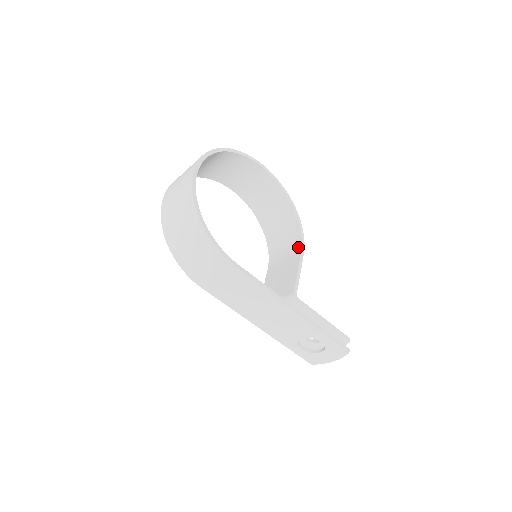
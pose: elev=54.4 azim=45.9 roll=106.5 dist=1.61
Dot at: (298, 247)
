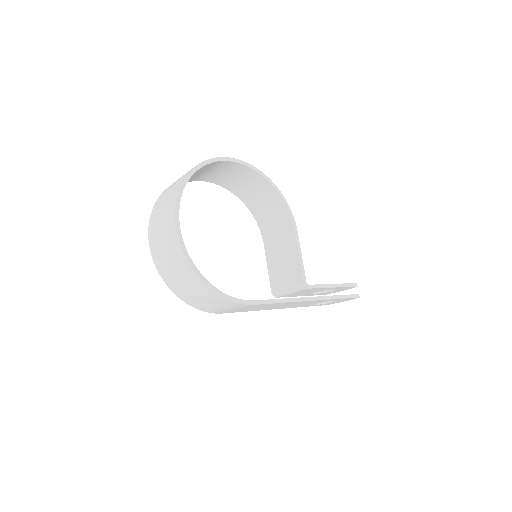
Dot at: (289, 225)
